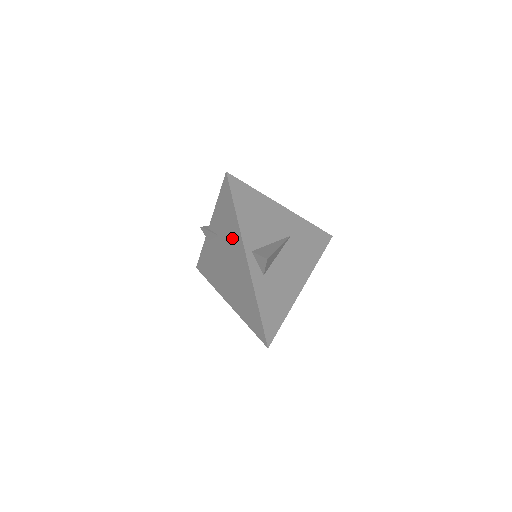
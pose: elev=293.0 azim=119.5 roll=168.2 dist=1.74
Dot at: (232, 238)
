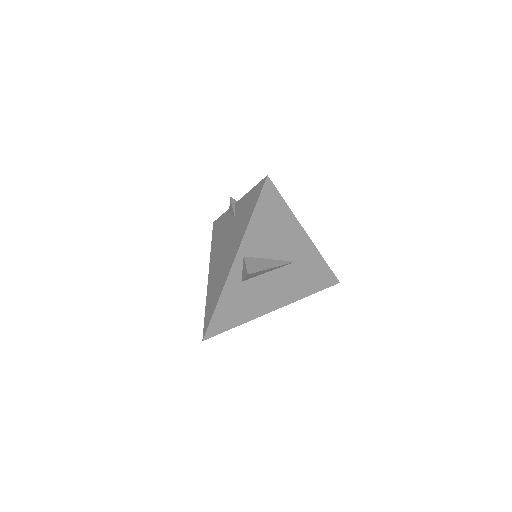
Dot at: (238, 232)
